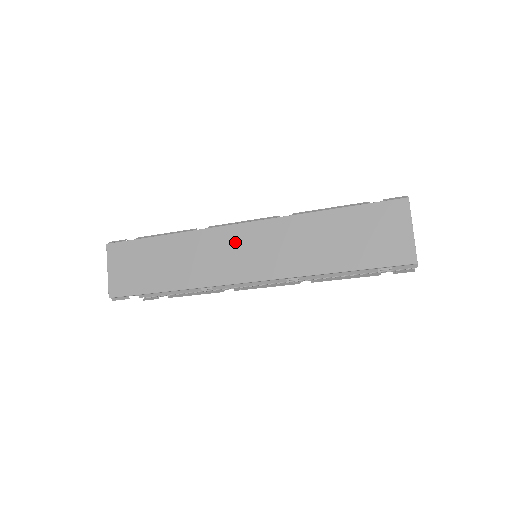
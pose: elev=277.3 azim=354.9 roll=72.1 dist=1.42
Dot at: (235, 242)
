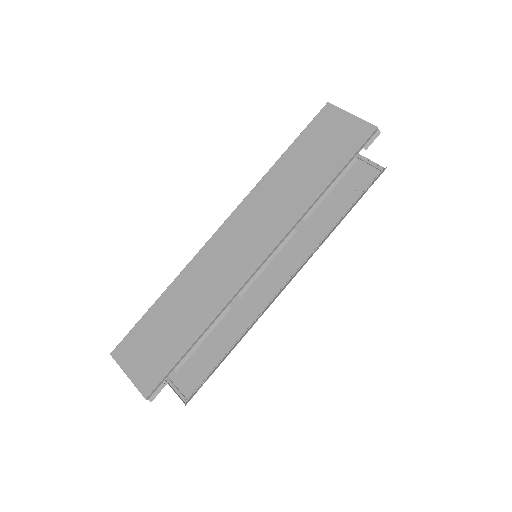
Dot at: (227, 242)
